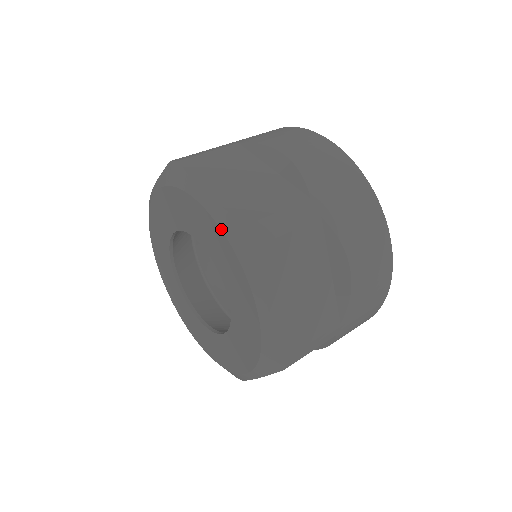
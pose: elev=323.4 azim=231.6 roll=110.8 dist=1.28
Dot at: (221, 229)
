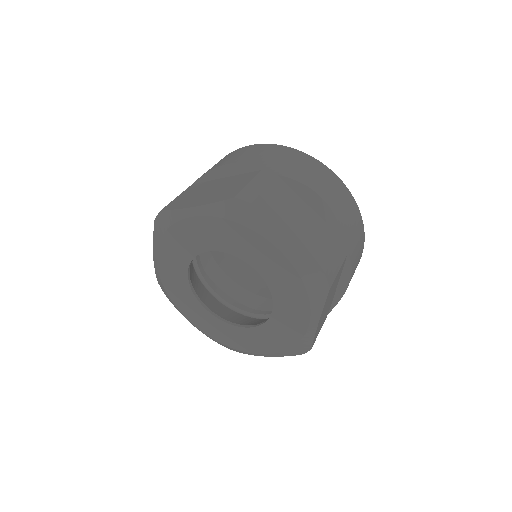
Dot at: (299, 274)
